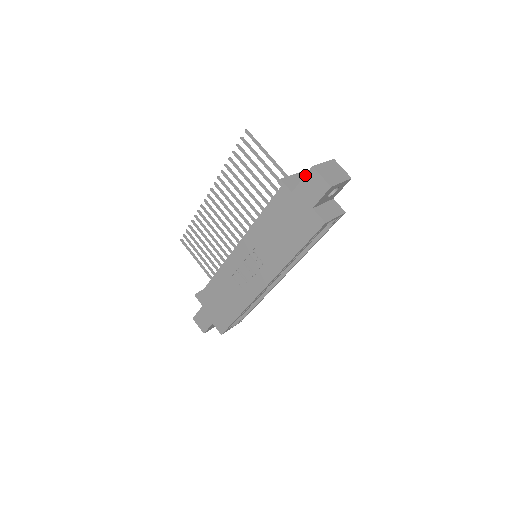
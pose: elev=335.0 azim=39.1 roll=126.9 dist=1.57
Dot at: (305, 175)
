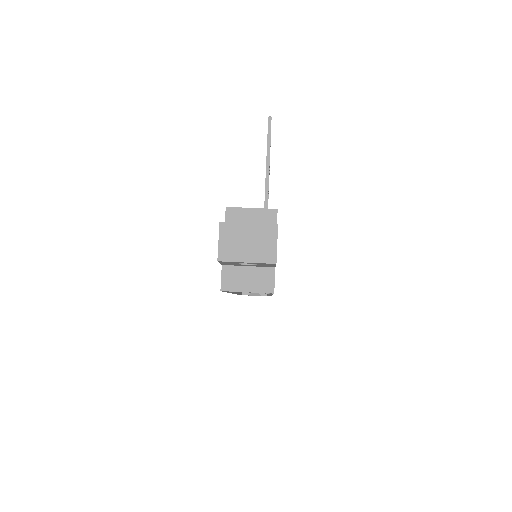
Dot at: occluded
